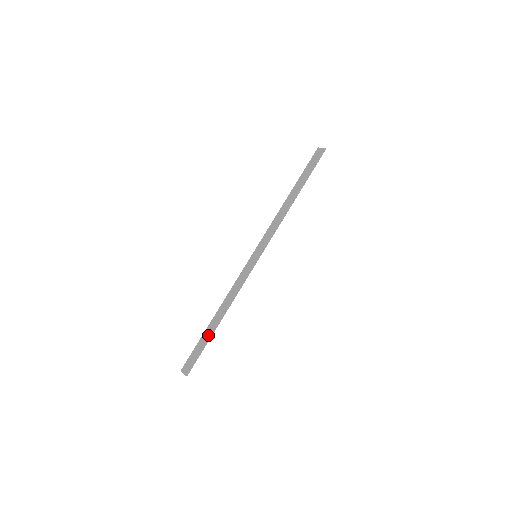
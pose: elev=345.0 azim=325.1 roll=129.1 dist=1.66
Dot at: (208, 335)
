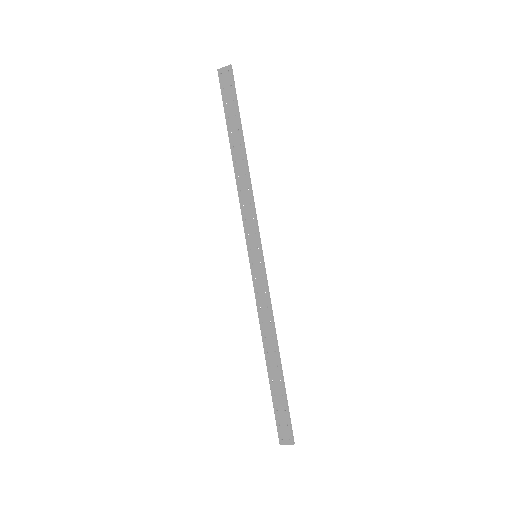
Dot at: (280, 384)
